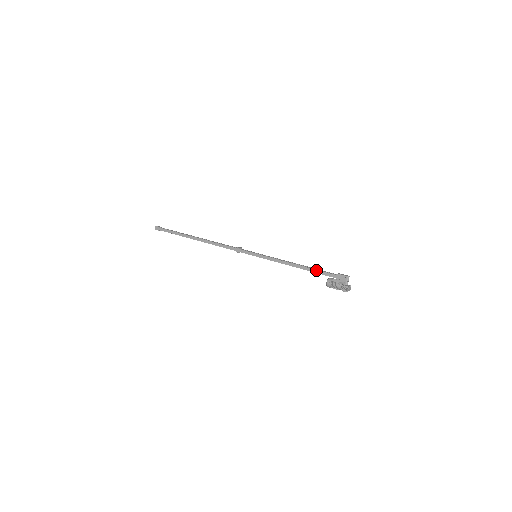
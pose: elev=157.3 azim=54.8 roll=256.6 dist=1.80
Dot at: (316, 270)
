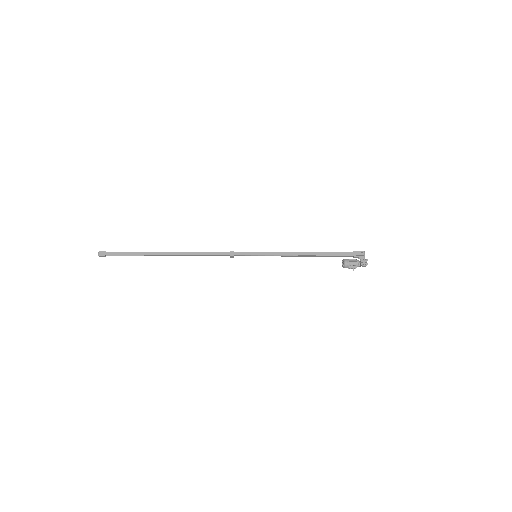
Dot at: (331, 253)
